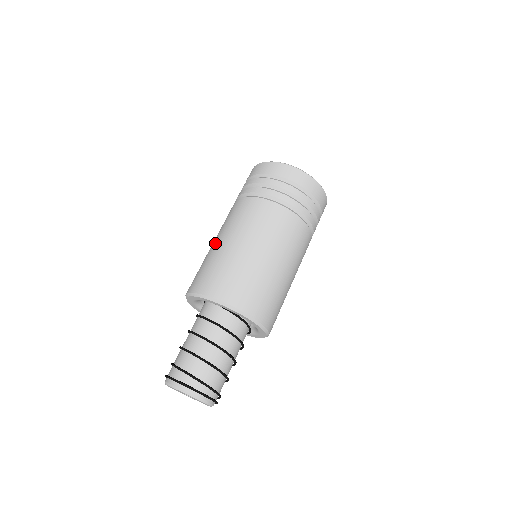
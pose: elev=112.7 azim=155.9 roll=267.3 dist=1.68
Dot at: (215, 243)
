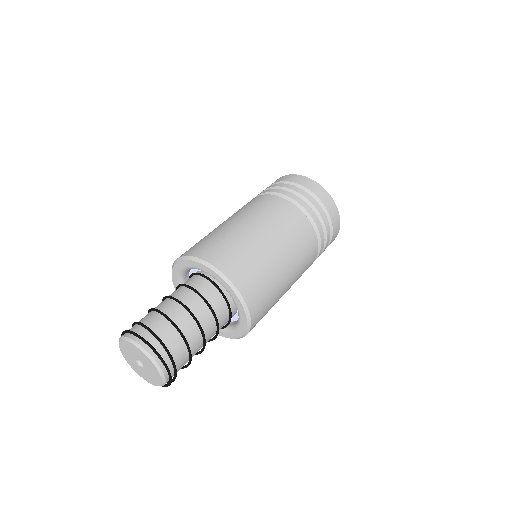
Dot at: occluded
